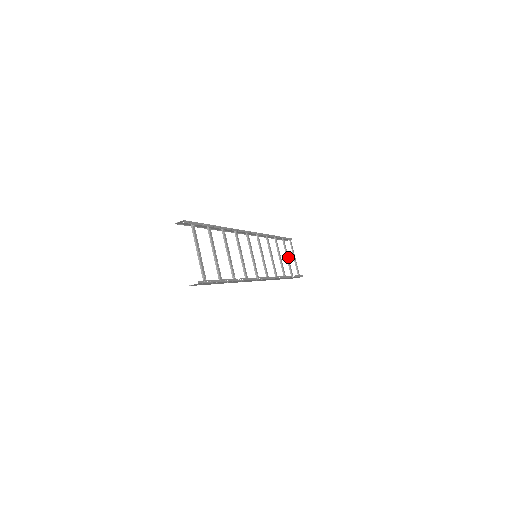
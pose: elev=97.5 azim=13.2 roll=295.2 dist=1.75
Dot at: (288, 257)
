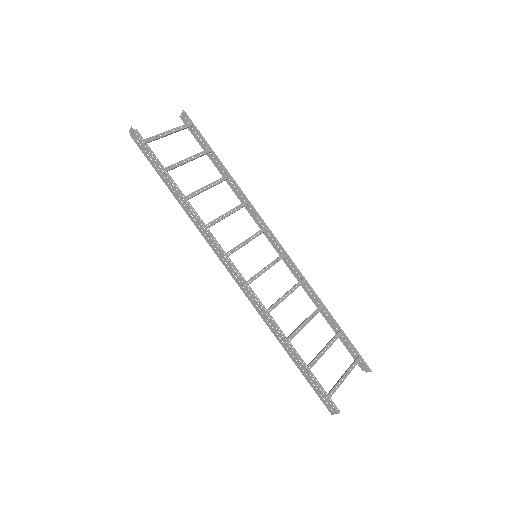
Dot at: (326, 350)
